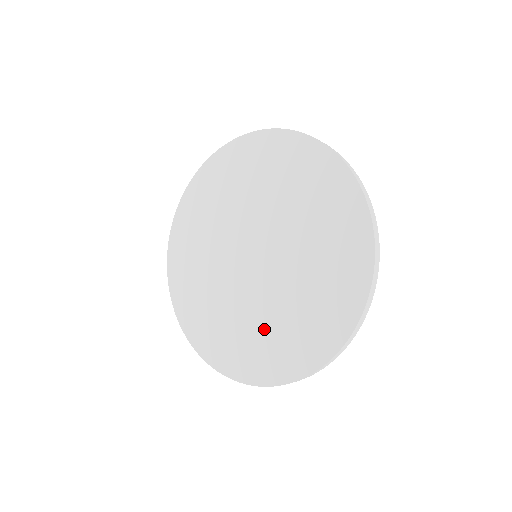
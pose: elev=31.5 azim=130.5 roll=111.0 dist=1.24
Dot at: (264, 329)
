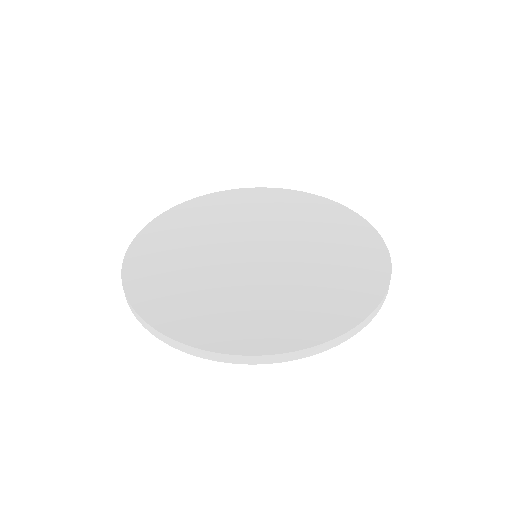
Dot at: (248, 304)
